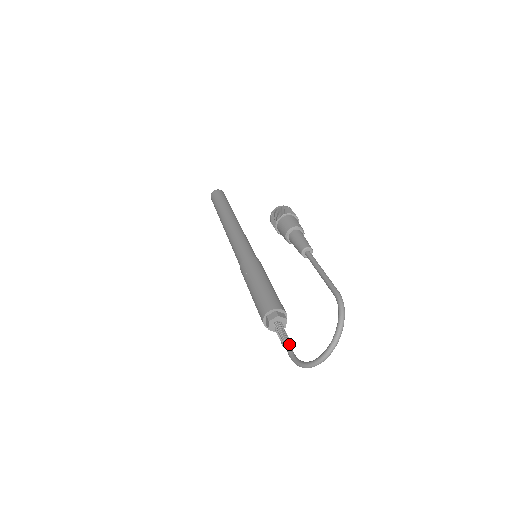
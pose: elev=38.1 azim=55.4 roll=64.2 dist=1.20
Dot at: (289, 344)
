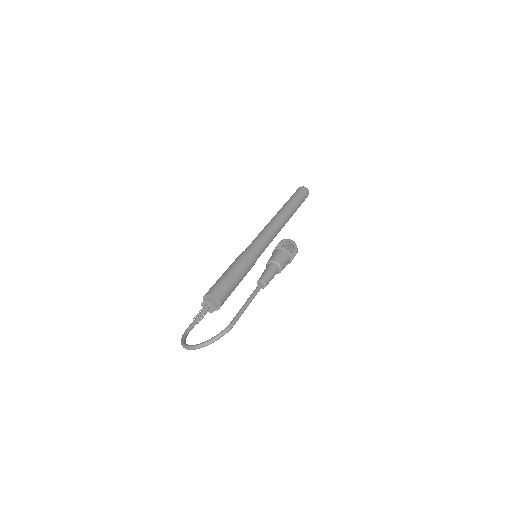
Dot at: (195, 323)
